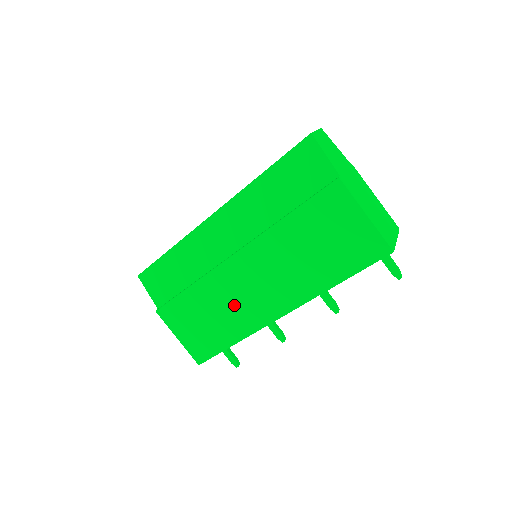
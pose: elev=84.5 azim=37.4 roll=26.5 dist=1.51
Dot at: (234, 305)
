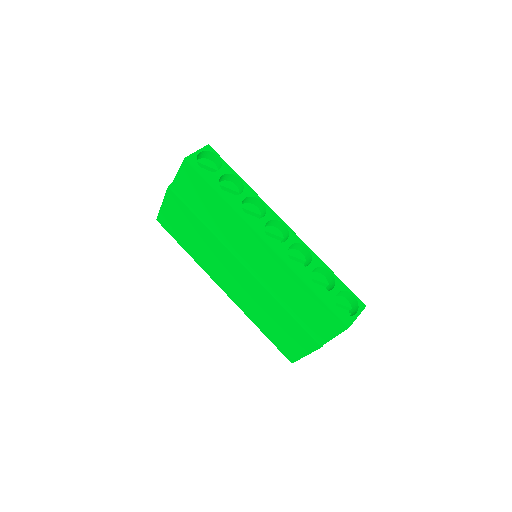
Dot at: (211, 258)
